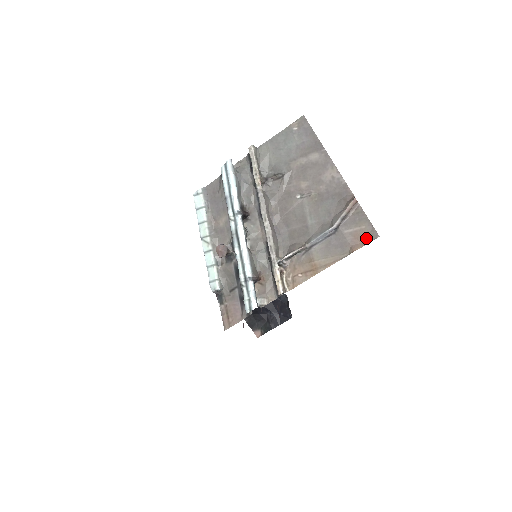
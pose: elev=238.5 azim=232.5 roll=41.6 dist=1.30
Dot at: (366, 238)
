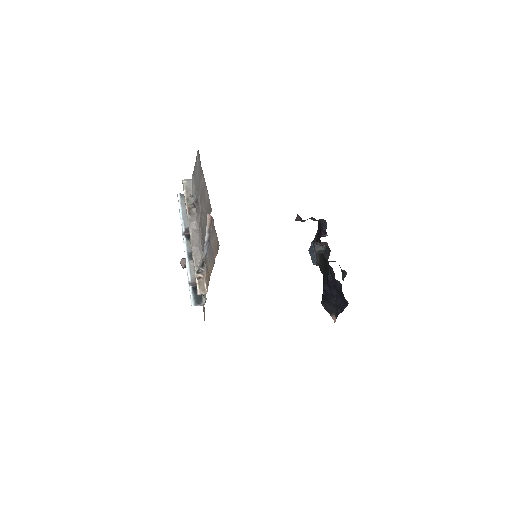
Dot at: (217, 247)
